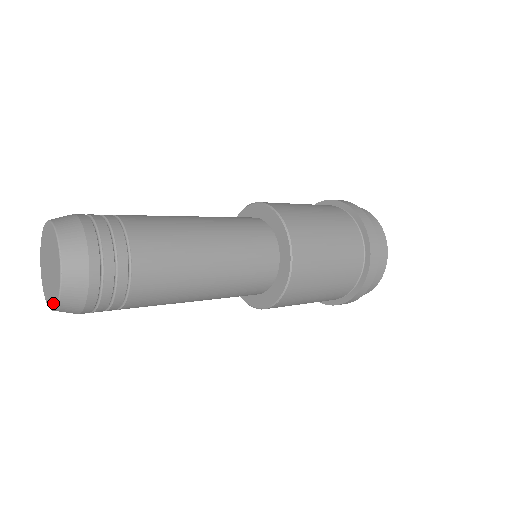
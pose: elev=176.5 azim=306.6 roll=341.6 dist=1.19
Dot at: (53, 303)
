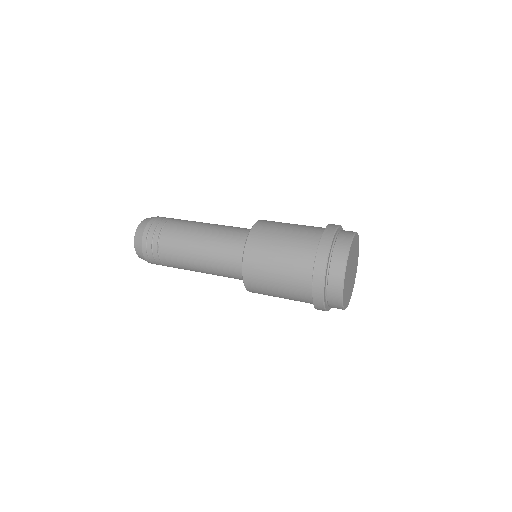
Dot at: occluded
